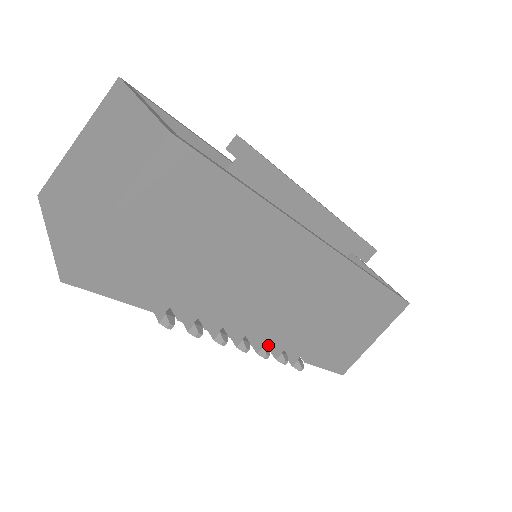
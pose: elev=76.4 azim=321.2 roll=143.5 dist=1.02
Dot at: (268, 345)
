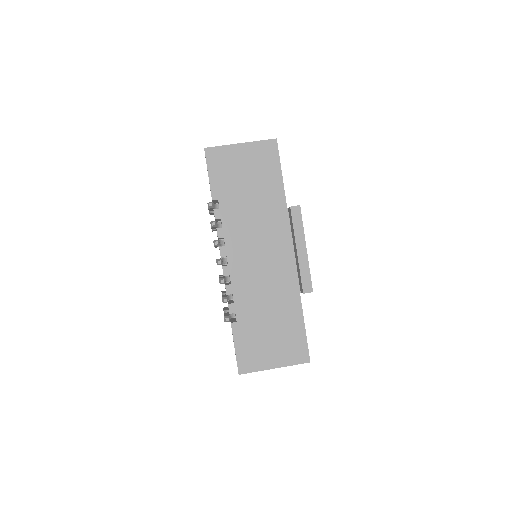
Dot at: (226, 284)
